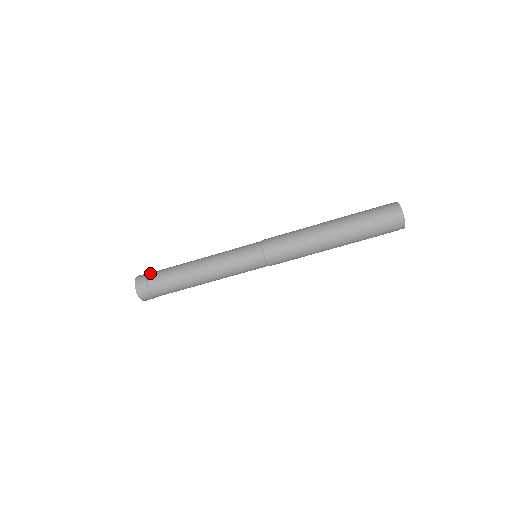
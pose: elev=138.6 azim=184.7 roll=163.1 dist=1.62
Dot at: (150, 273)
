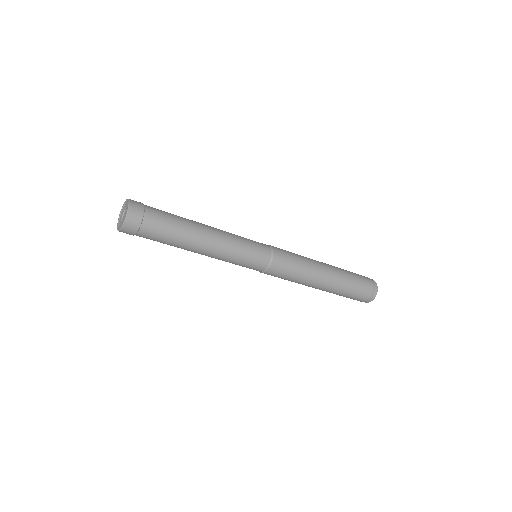
Dot at: (148, 206)
